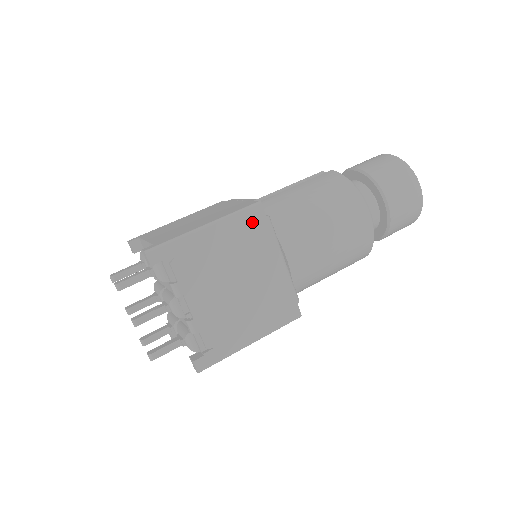
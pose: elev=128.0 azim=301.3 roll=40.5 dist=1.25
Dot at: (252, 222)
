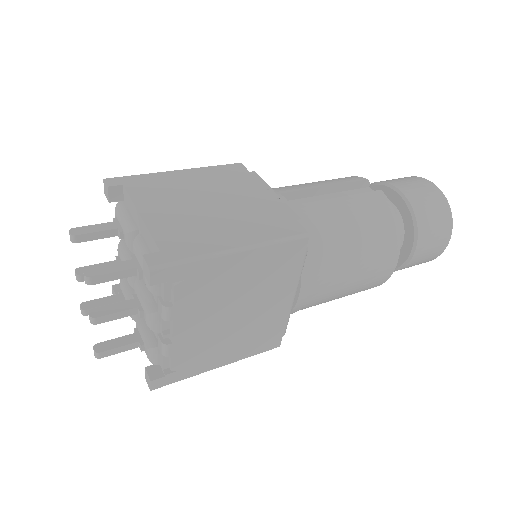
Dot at: (288, 255)
